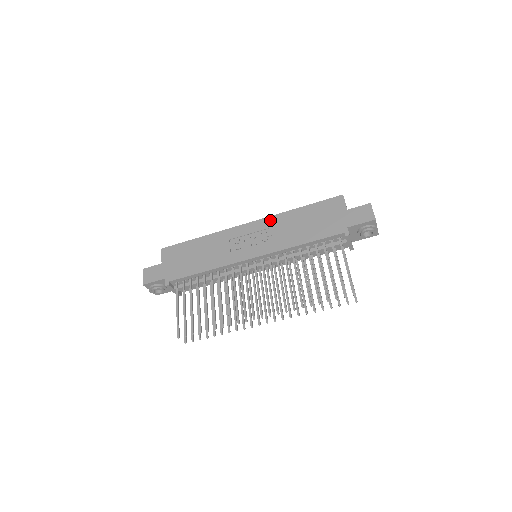
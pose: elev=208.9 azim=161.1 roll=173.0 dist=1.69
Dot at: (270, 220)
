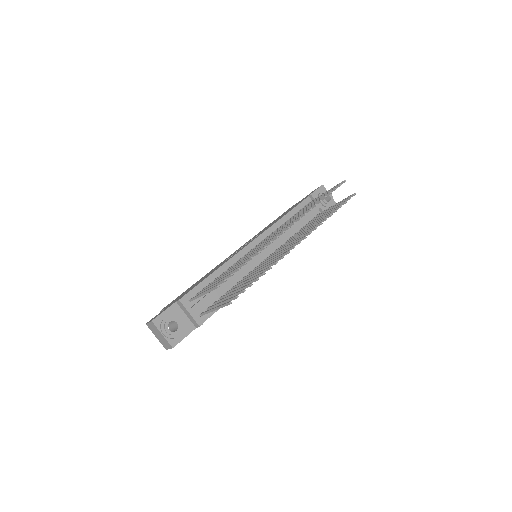
Dot at: (250, 239)
